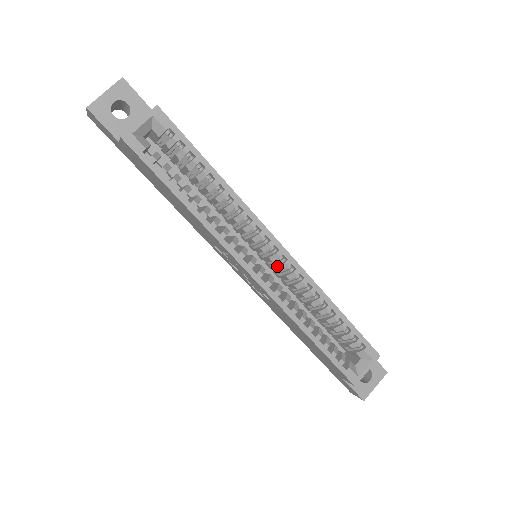
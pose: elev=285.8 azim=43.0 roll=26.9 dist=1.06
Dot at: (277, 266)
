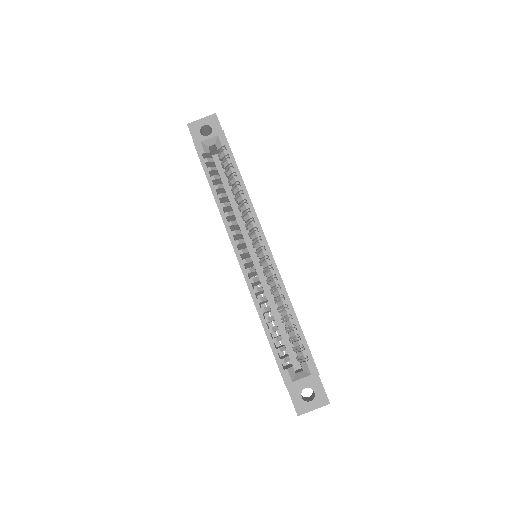
Dot at: (262, 264)
